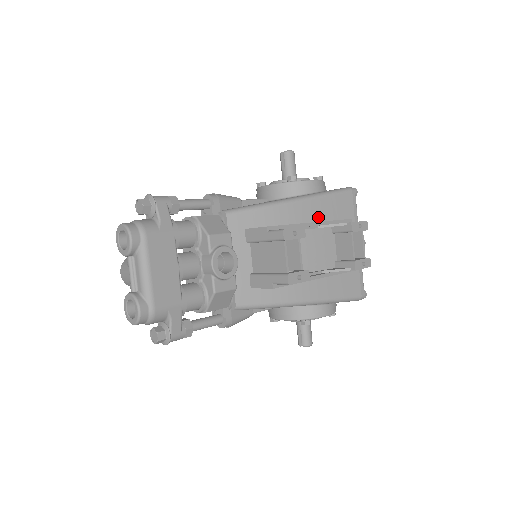
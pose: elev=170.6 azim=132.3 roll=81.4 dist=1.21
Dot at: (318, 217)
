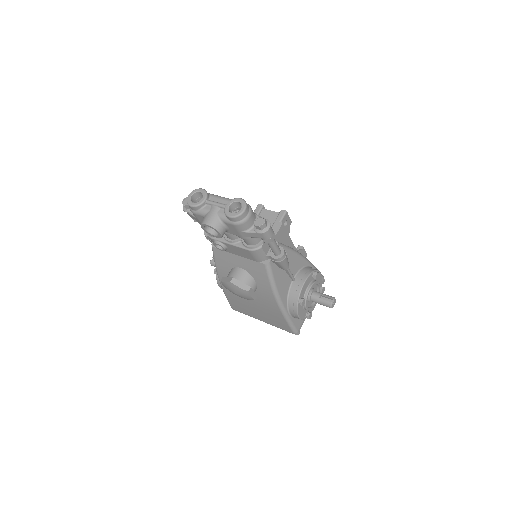
Dot at: occluded
